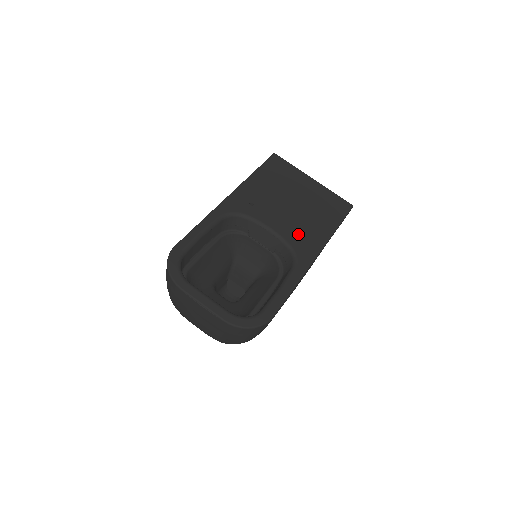
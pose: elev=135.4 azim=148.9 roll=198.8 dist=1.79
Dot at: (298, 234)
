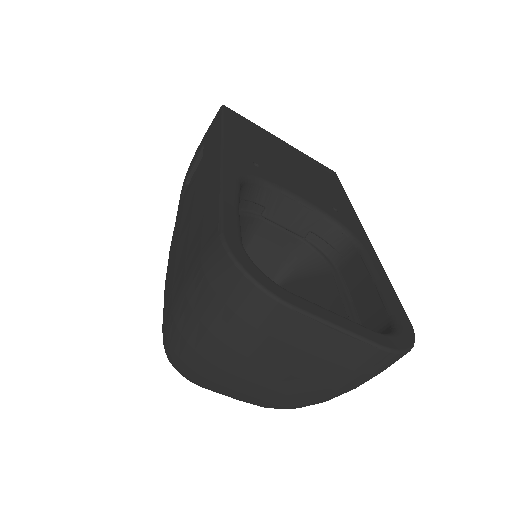
Dot at: (329, 204)
